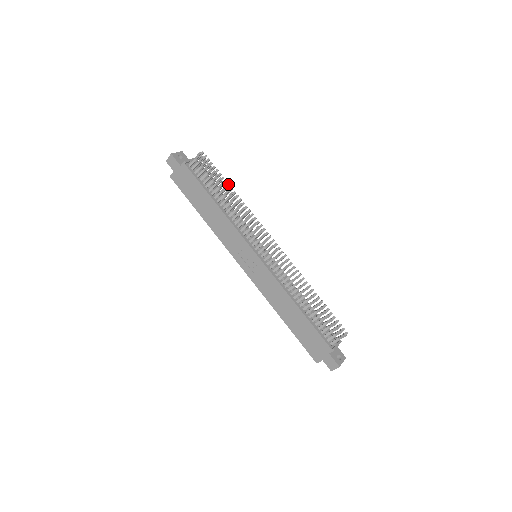
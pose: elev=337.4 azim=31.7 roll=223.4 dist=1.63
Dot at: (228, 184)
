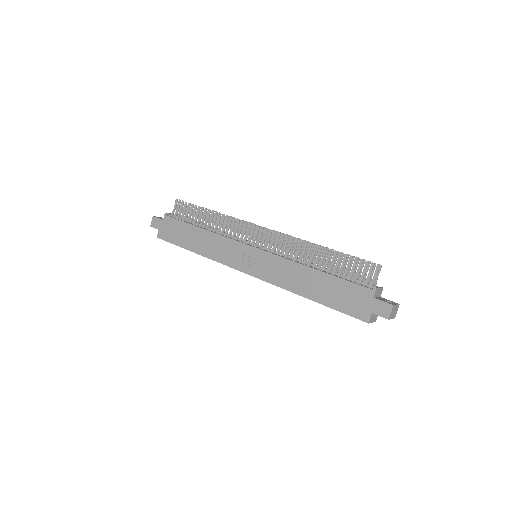
Dot at: (208, 209)
